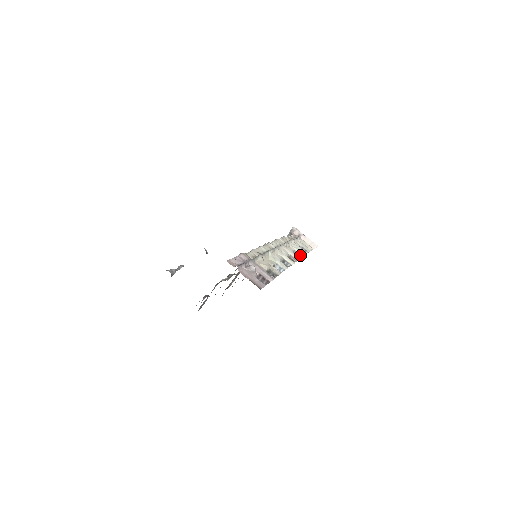
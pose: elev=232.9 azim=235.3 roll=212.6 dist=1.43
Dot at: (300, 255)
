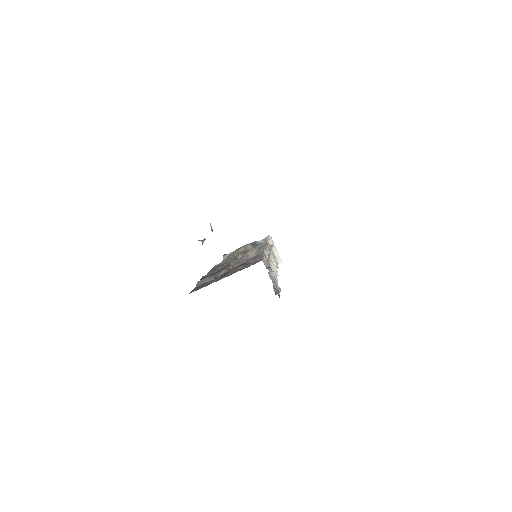
Dot at: occluded
